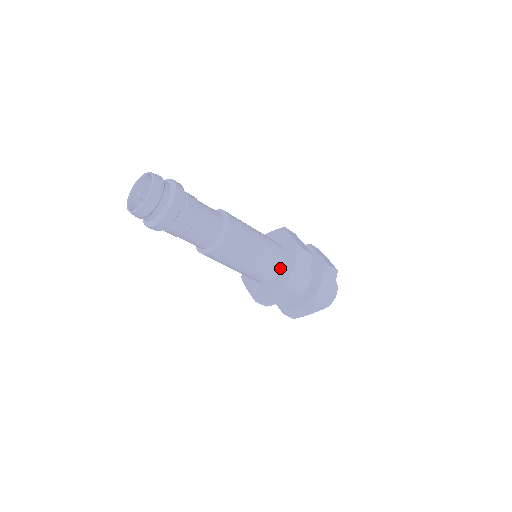
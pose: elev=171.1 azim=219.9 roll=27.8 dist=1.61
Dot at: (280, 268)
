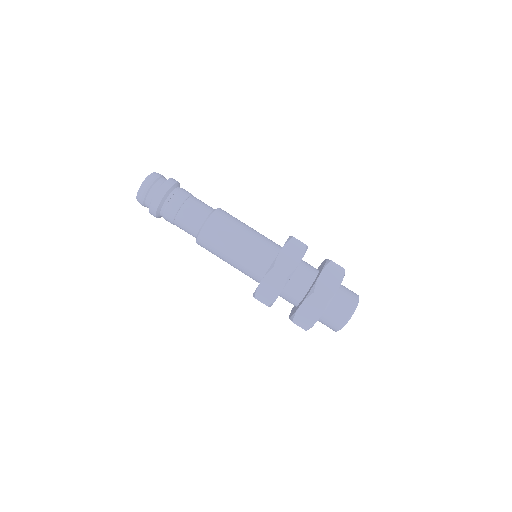
Dot at: (273, 258)
